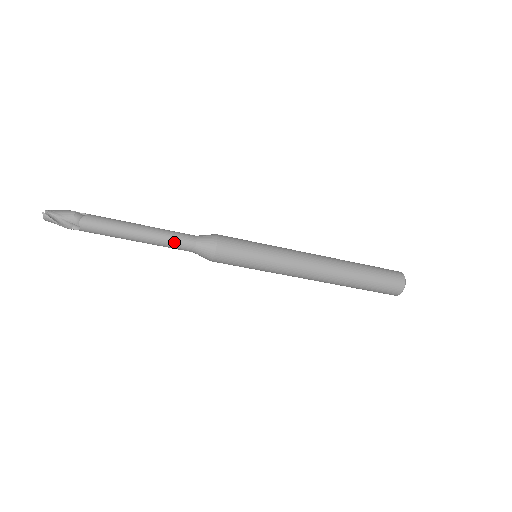
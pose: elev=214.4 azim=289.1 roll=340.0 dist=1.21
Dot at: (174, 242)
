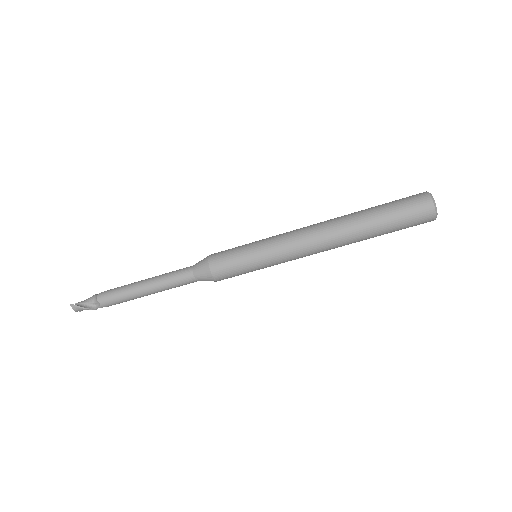
Dot at: (174, 278)
